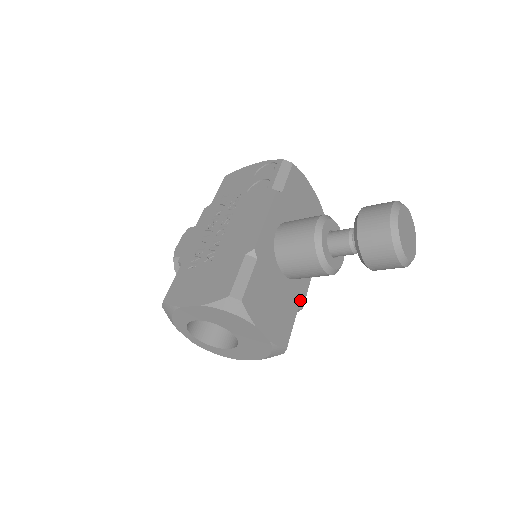
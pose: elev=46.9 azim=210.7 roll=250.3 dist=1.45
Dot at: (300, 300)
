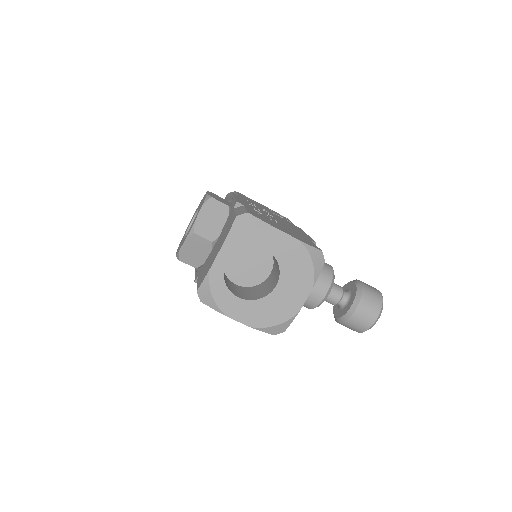
Dot at: occluded
